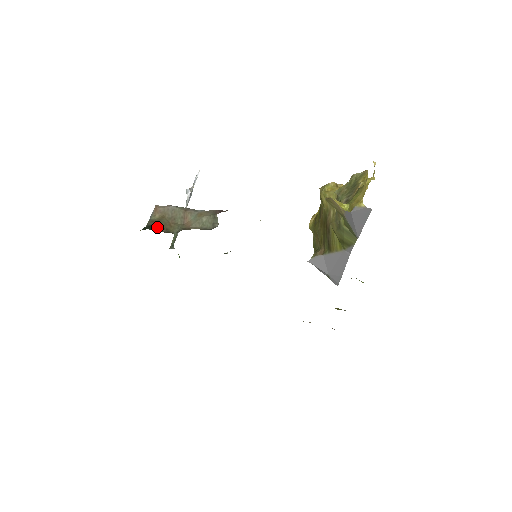
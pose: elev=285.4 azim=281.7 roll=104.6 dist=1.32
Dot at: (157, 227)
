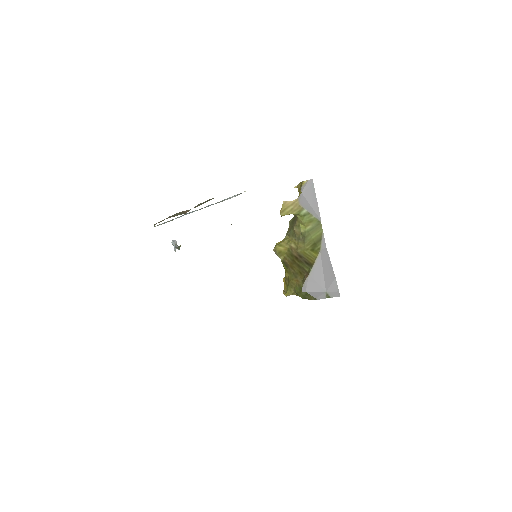
Dot at: occluded
